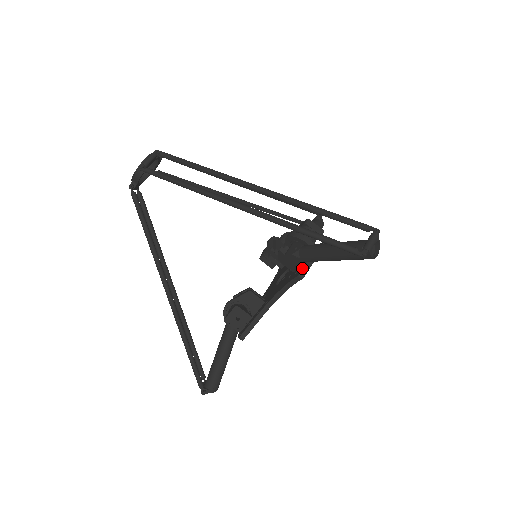
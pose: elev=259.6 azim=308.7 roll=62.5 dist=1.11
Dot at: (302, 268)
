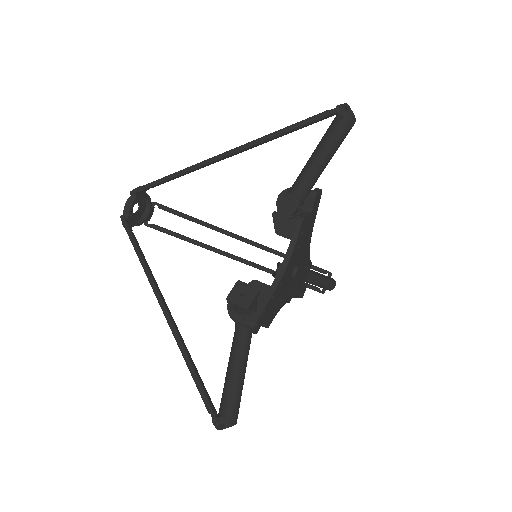
Dot at: (300, 217)
